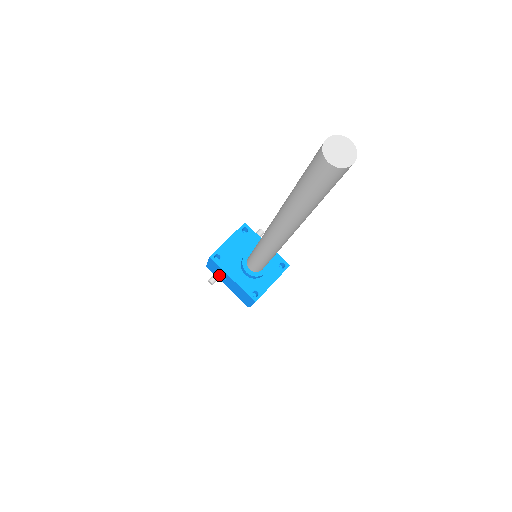
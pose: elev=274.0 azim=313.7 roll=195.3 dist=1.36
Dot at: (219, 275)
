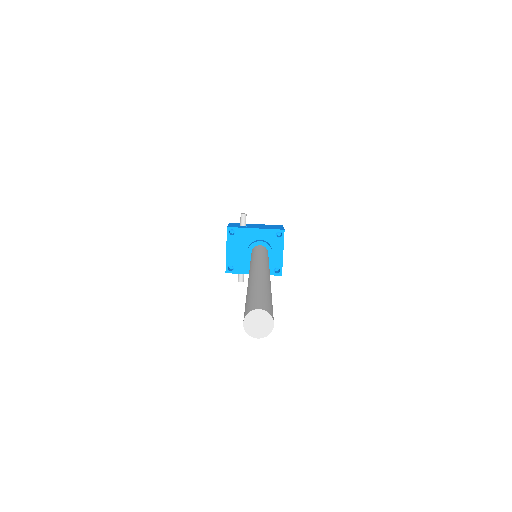
Dot at: occluded
